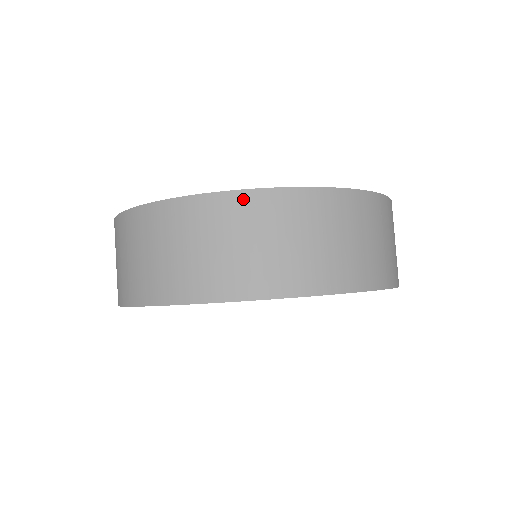
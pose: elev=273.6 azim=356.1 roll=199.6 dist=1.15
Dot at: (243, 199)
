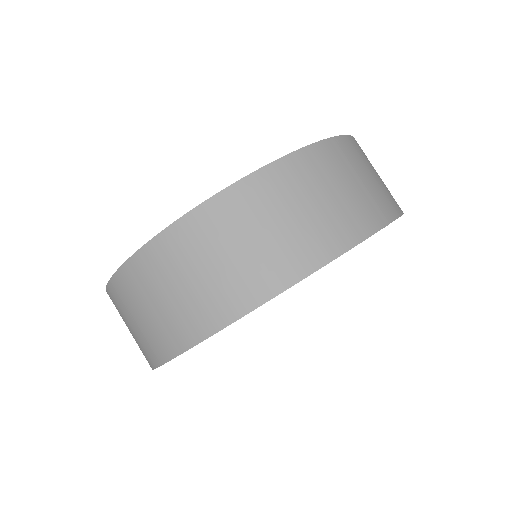
Dot at: (150, 252)
